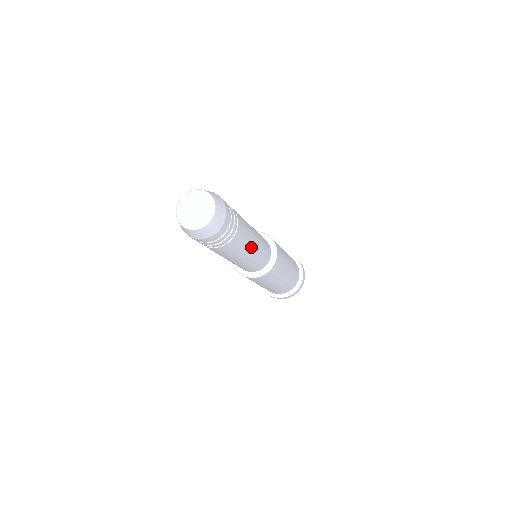
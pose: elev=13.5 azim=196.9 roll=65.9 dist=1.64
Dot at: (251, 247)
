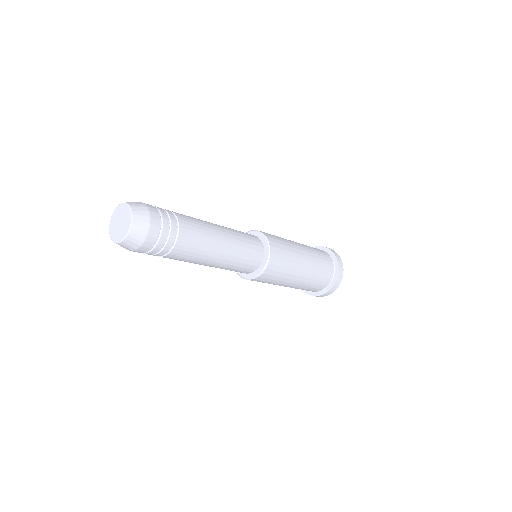
Dot at: (217, 248)
